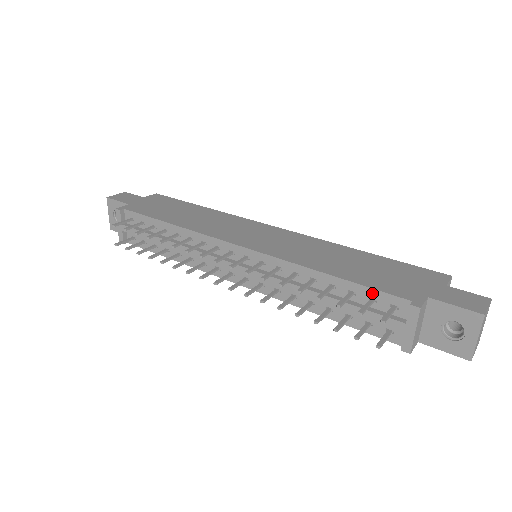
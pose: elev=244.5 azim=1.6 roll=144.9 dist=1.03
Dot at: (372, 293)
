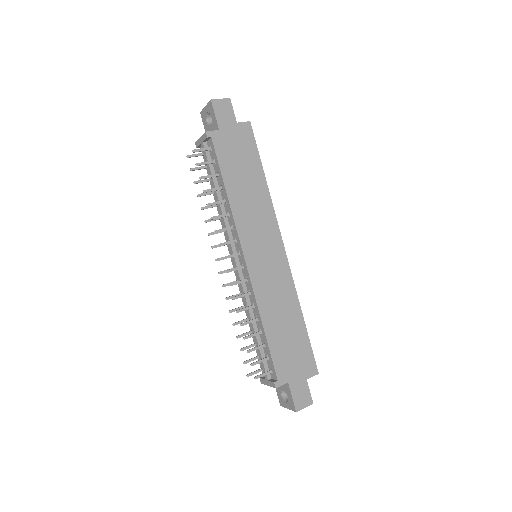
Dot at: (270, 357)
